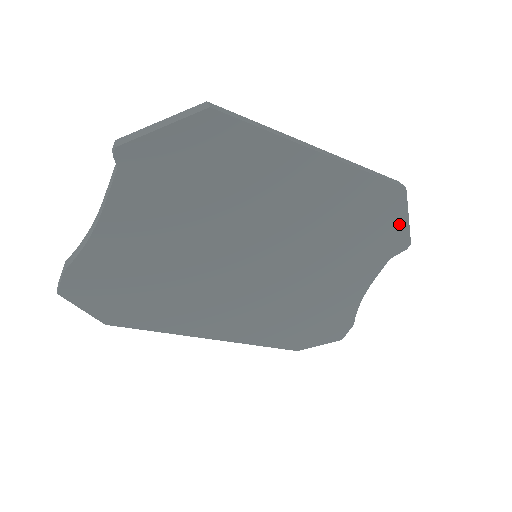
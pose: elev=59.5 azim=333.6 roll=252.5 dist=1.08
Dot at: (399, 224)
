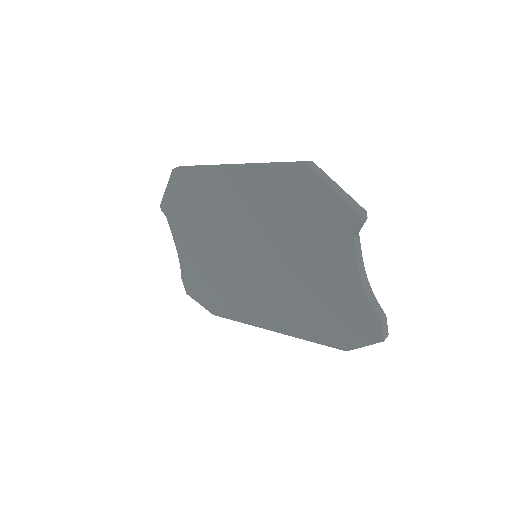
Dot at: (330, 200)
